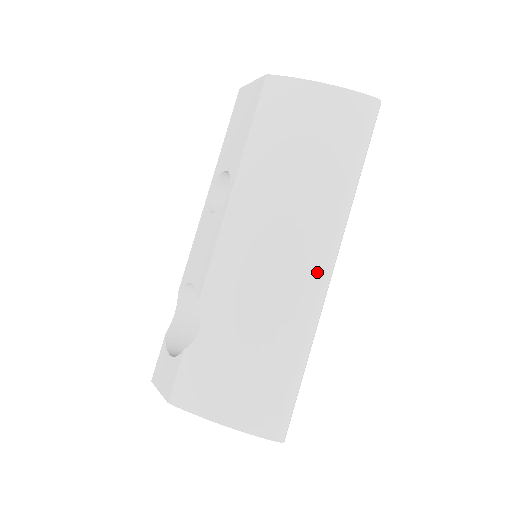
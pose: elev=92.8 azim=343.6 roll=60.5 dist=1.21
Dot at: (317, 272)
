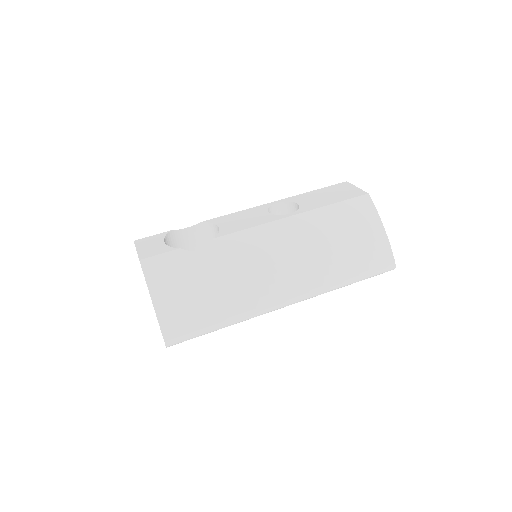
Dot at: (281, 297)
